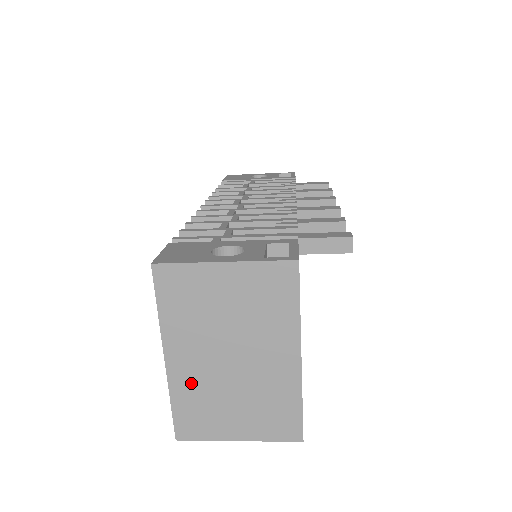
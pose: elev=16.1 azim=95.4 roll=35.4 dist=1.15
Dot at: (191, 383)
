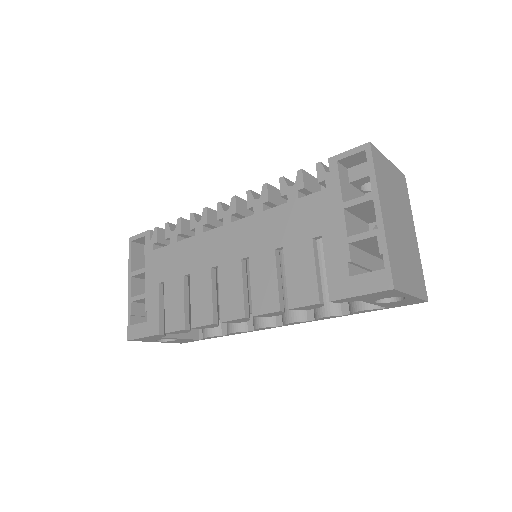
Dot at: (392, 237)
